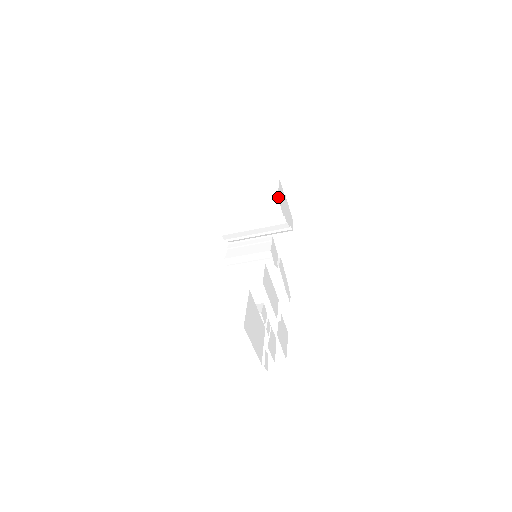
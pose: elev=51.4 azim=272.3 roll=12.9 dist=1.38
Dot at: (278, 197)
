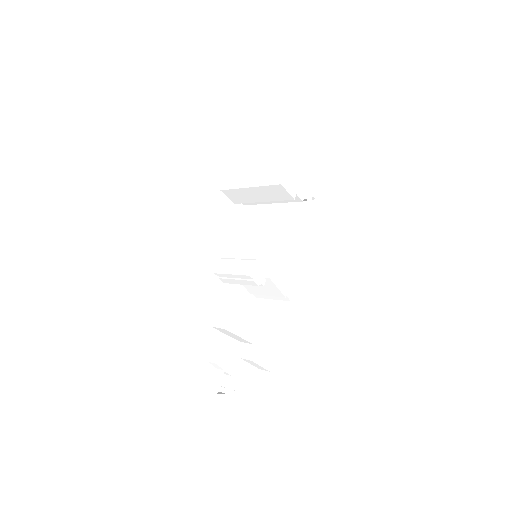
Dot at: (284, 183)
